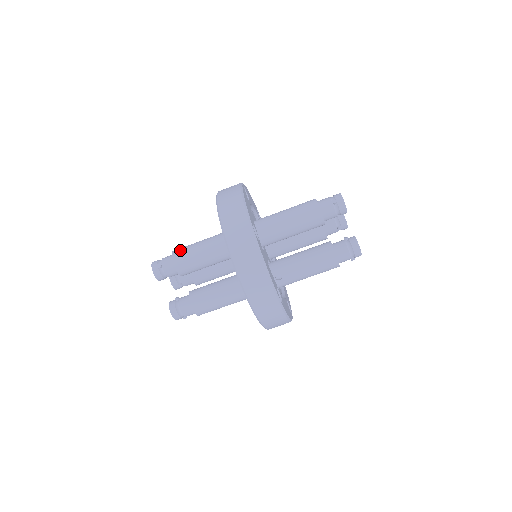
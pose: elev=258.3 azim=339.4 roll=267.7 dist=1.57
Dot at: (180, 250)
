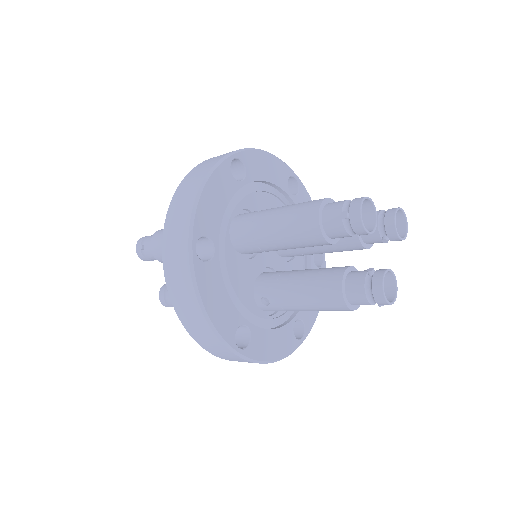
Dot at: (160, 233)
